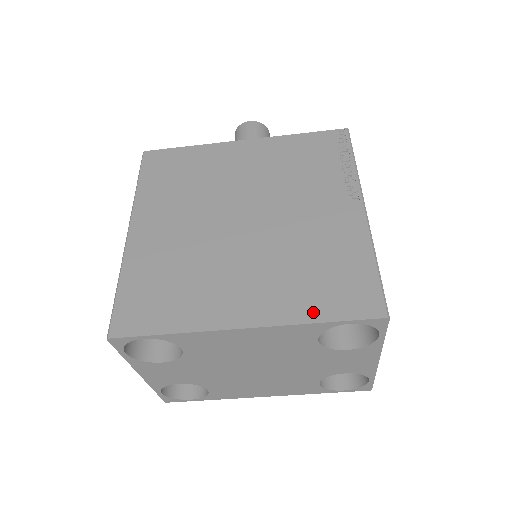
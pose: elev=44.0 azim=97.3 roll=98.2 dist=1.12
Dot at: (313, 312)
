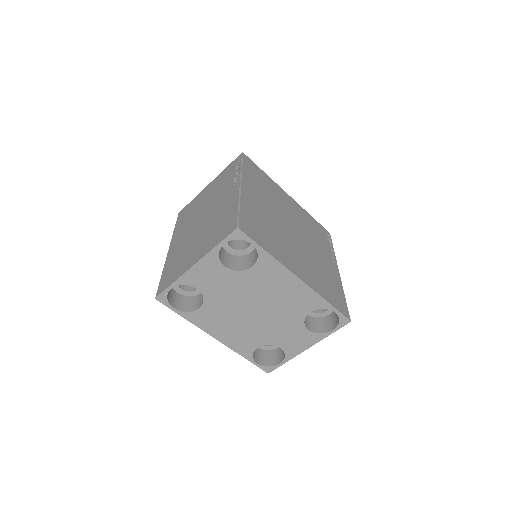
Dot at: (325, 295)
